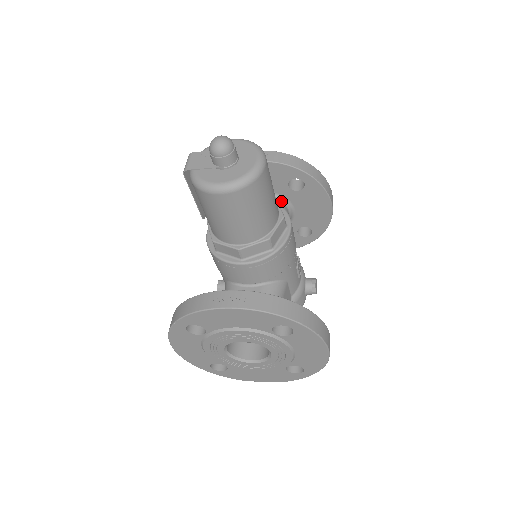
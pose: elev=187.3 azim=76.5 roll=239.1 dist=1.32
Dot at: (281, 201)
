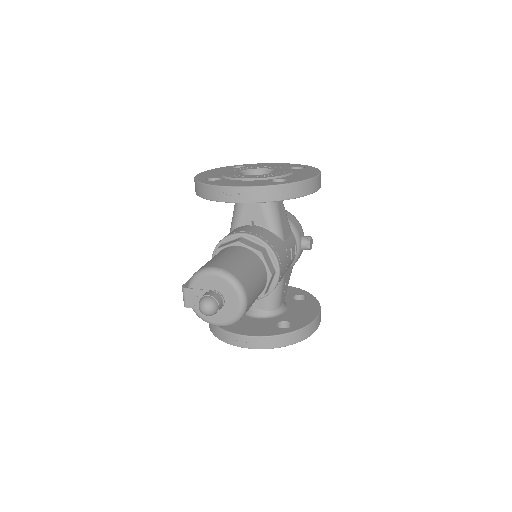
Dot at: occluded
